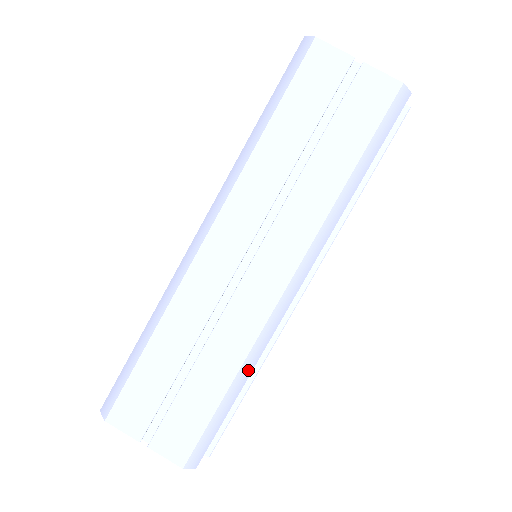
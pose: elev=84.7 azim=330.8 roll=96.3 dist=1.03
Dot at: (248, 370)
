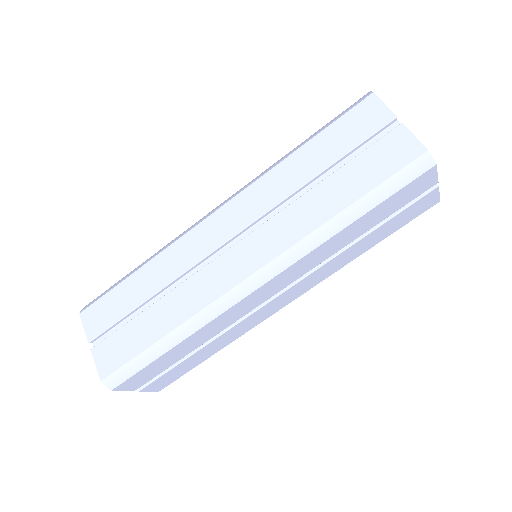
Dot at: occluded
